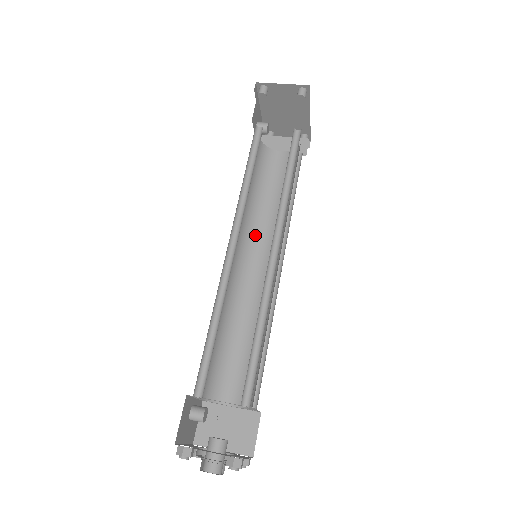
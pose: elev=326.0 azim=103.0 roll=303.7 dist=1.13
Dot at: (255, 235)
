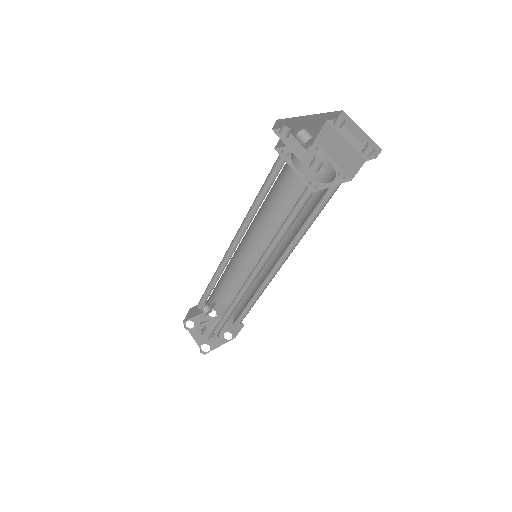
Dot at: (275, 227)
